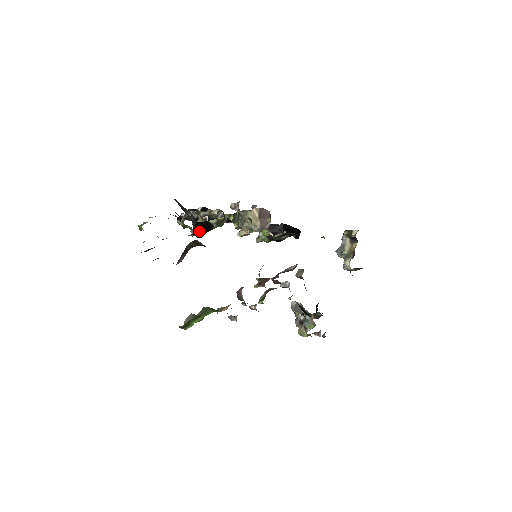
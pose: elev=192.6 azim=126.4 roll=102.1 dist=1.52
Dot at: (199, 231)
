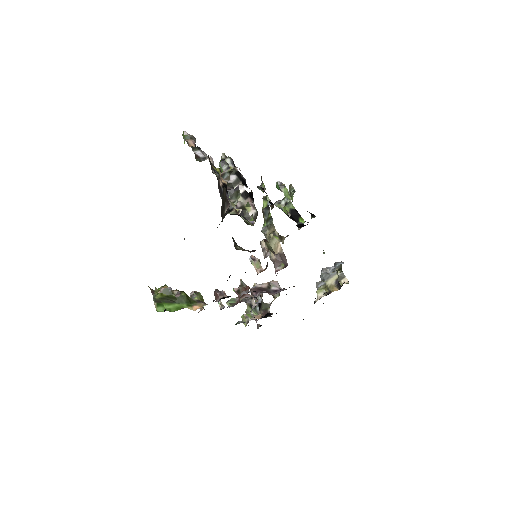
Dot at: occluded
